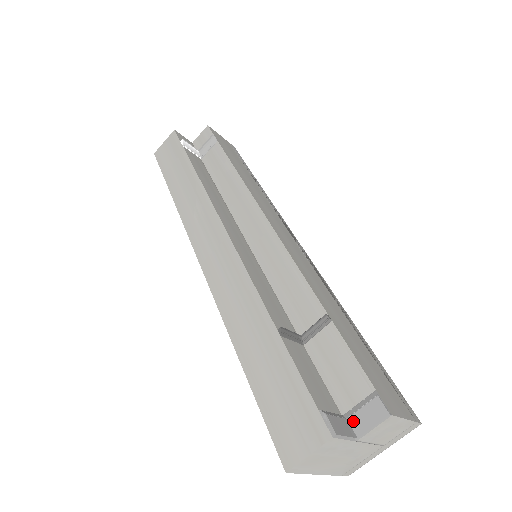
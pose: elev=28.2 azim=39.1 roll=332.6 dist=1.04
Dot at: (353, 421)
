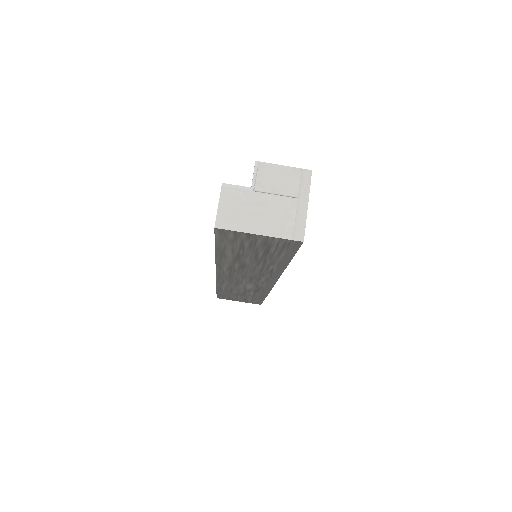
Dot at: occluded
